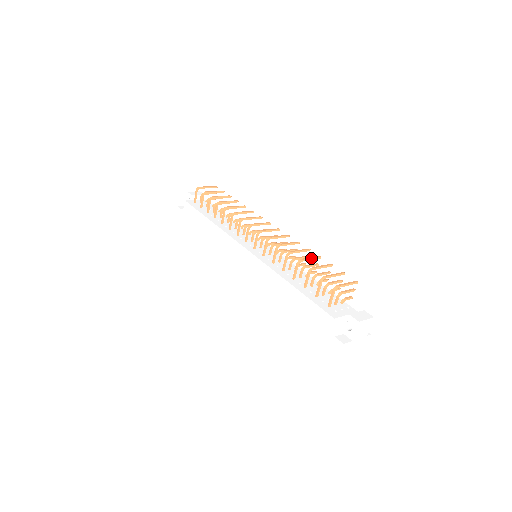
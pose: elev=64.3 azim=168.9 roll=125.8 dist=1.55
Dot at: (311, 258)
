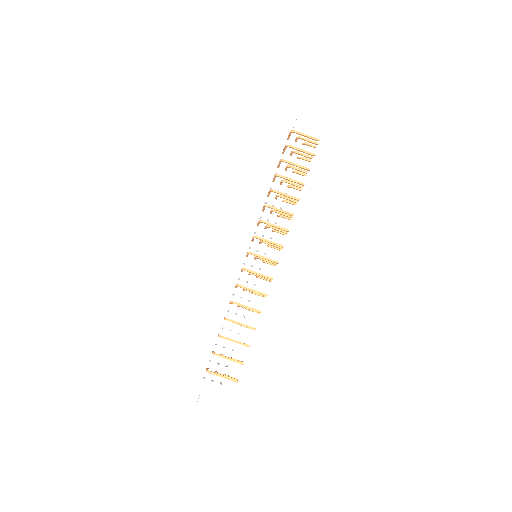
Dot at: (241, 325)
